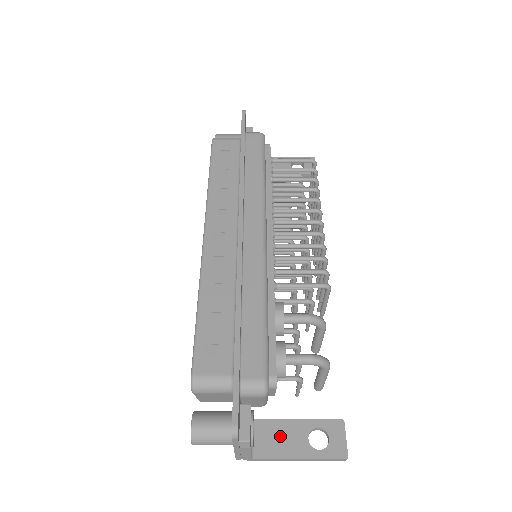
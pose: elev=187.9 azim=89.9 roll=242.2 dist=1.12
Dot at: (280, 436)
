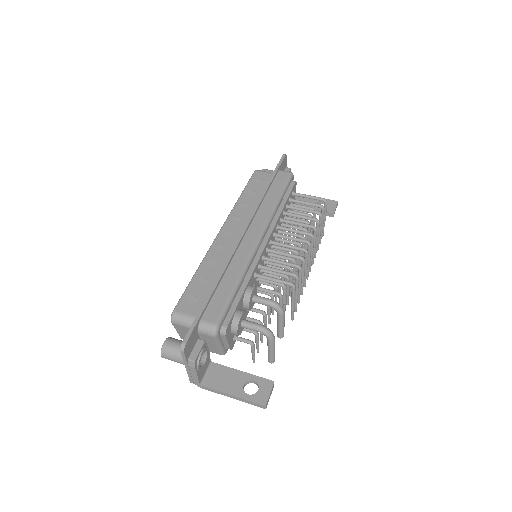
Dot at: (225, 377)
